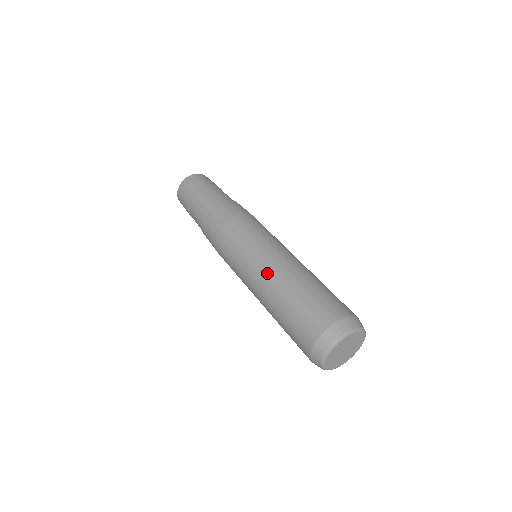
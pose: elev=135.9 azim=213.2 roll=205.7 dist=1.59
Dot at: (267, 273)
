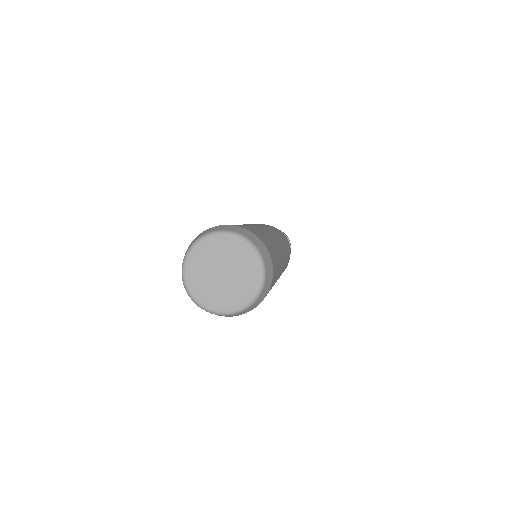
Dot at: occluded
